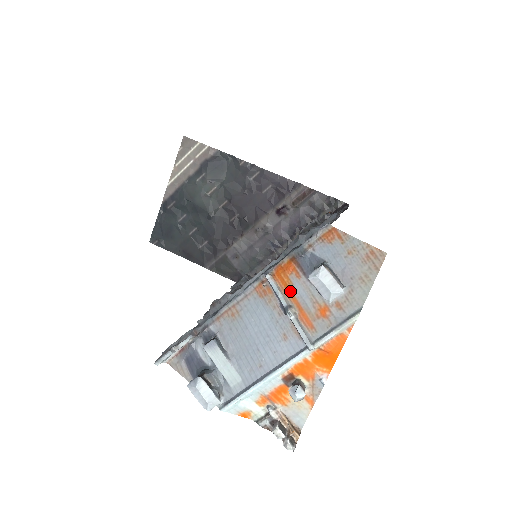
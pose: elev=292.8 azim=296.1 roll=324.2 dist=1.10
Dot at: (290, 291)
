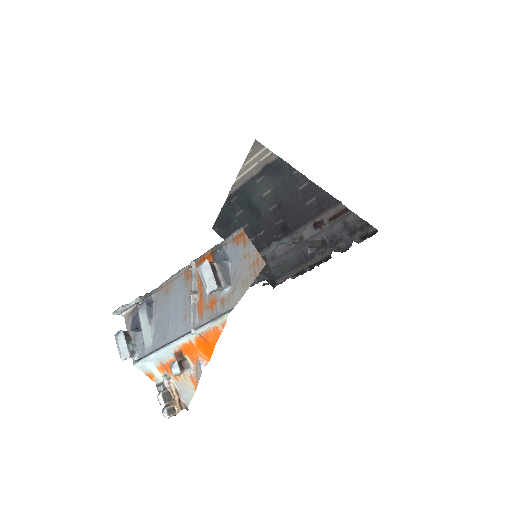
Dot at: occluded
